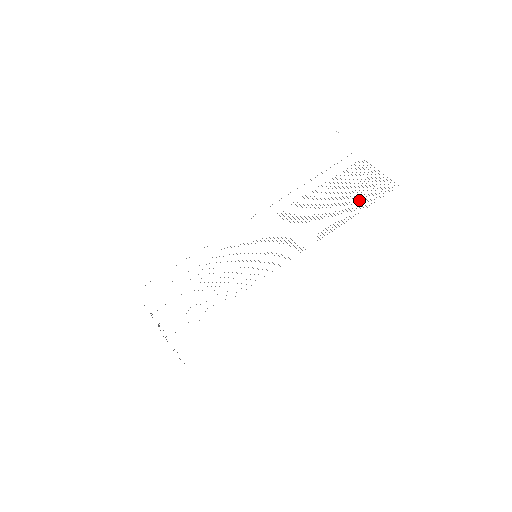
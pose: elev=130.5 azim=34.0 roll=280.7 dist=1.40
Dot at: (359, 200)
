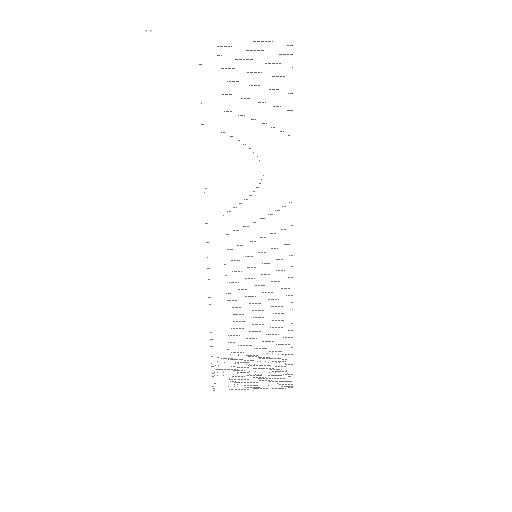
Dot at: occluded
